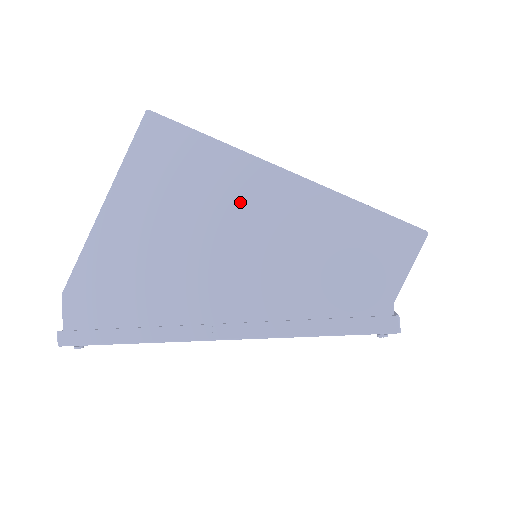
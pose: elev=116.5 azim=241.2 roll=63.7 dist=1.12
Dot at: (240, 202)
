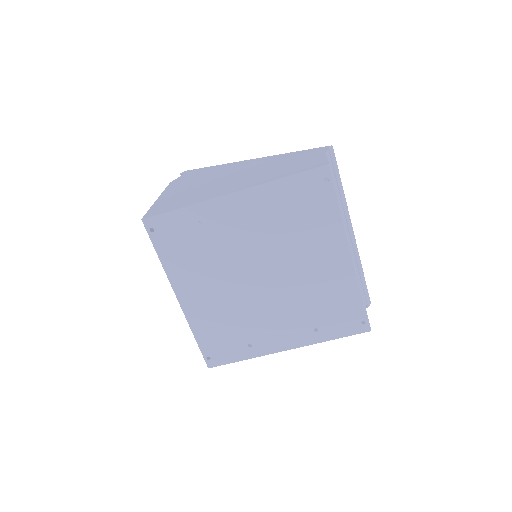
Dot at: occluded
